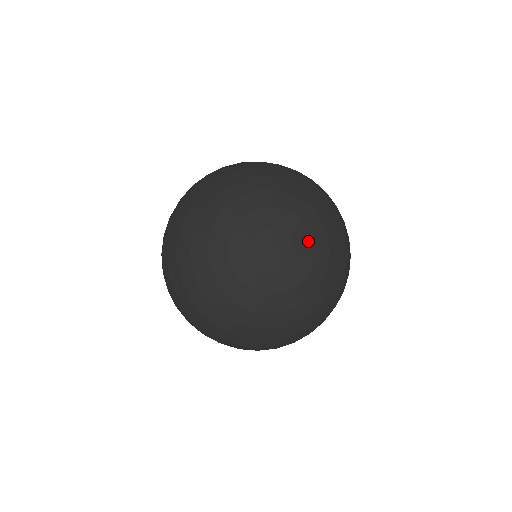
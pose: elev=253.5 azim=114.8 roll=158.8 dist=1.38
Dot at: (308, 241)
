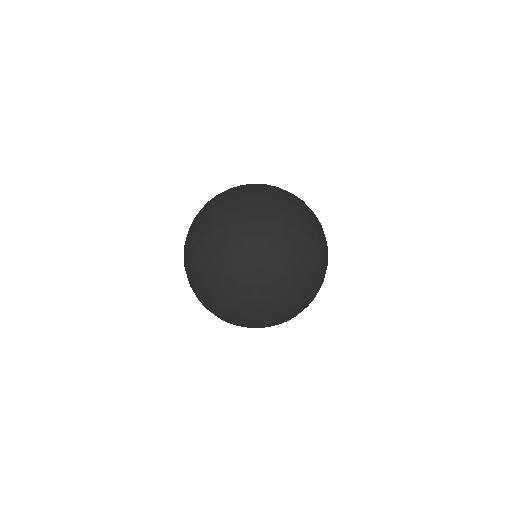
Dot at: (265, 289)
